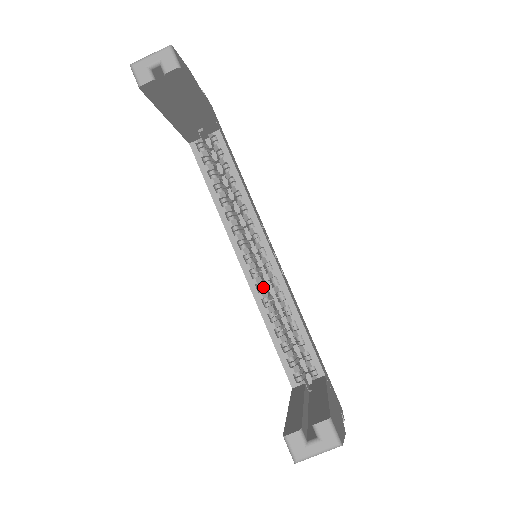
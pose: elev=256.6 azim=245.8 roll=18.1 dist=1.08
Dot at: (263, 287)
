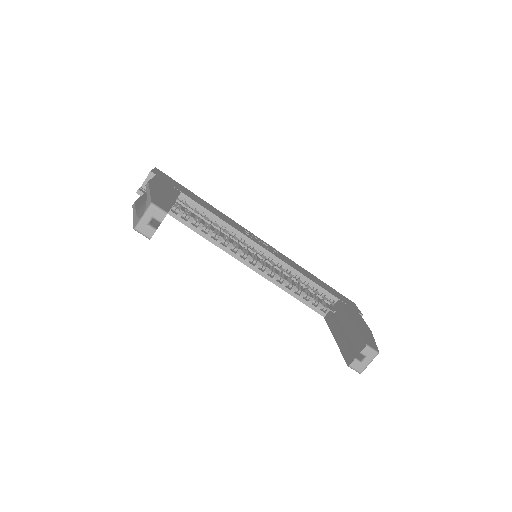
Dot at: (272, 272)
